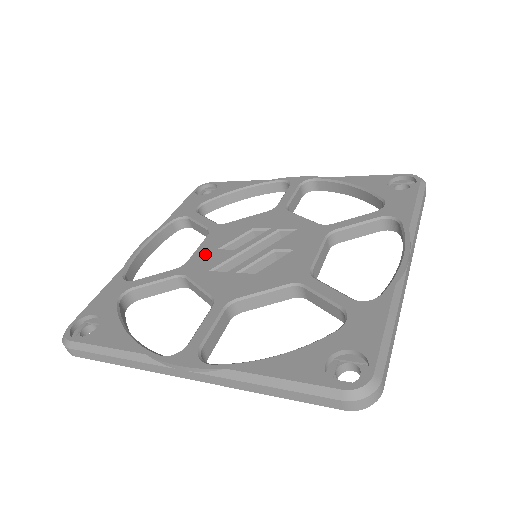
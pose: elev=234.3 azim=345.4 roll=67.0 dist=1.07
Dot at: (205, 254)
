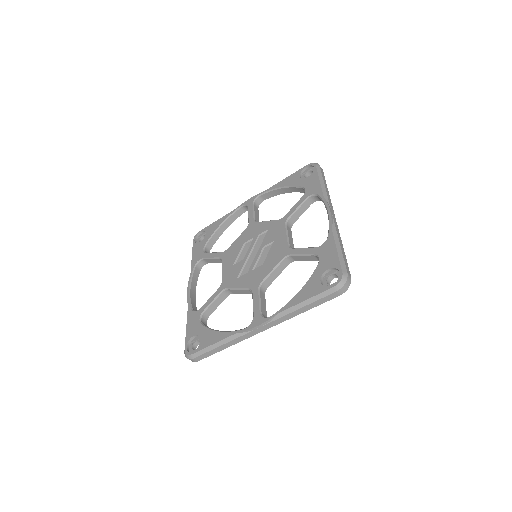
Dot at: (229, 271)
